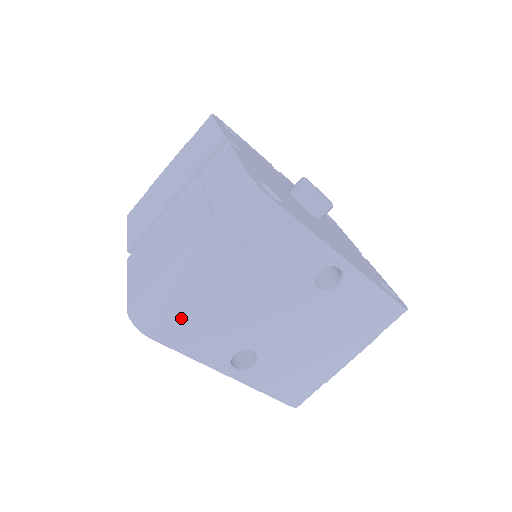
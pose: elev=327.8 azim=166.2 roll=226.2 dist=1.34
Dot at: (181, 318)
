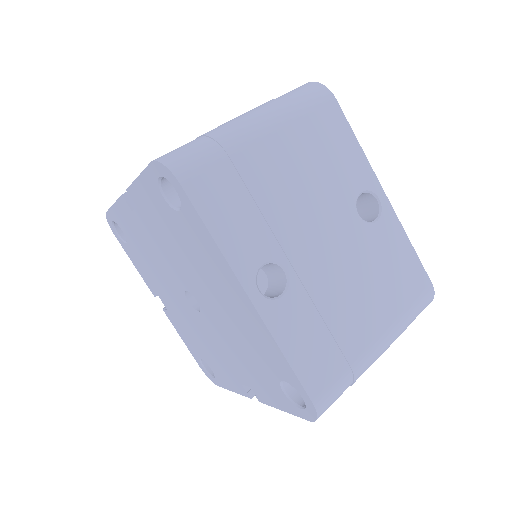
Dot at: (222, 174)
